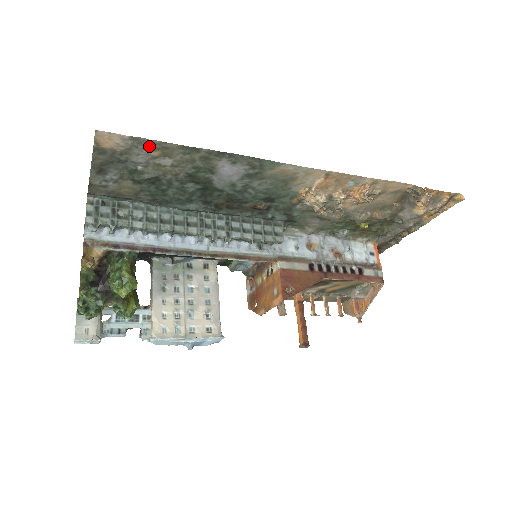
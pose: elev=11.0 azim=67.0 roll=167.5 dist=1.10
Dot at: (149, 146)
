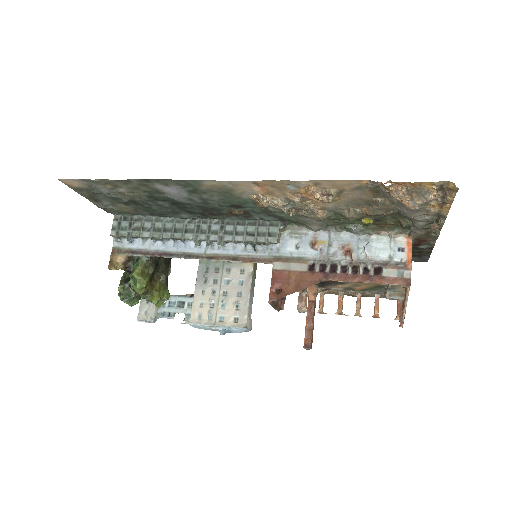
Dot at: (98, 183)
